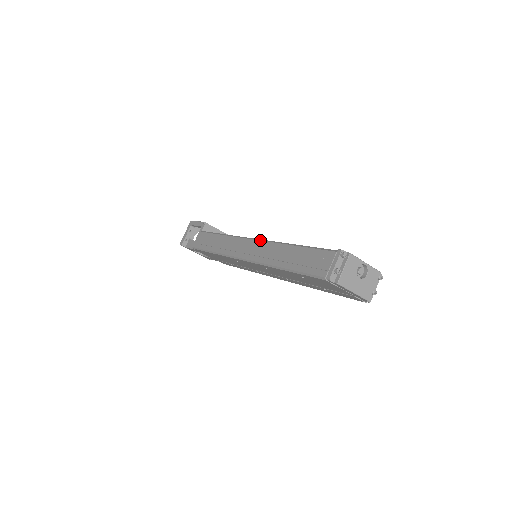
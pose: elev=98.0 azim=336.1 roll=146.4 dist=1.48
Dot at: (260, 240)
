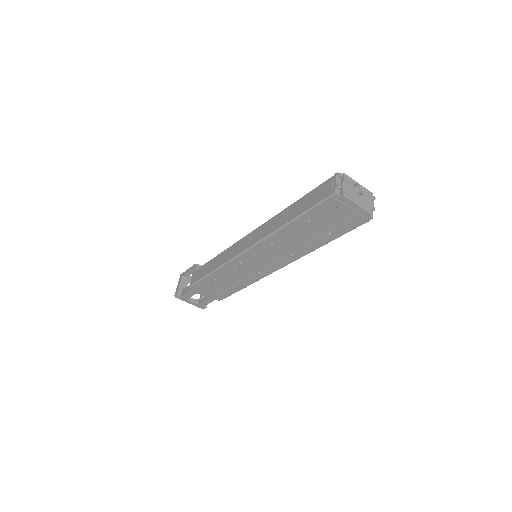
Dot at: (259, 226)
